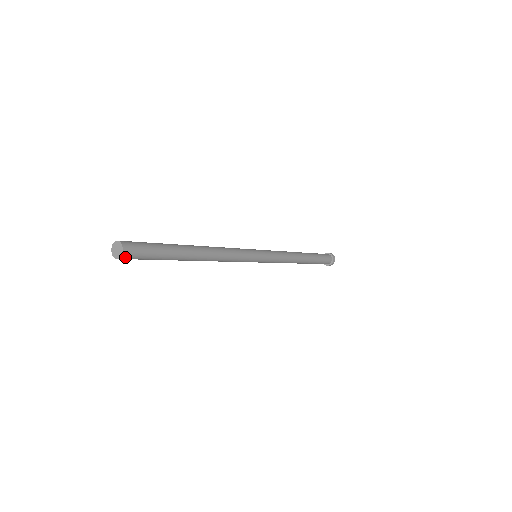
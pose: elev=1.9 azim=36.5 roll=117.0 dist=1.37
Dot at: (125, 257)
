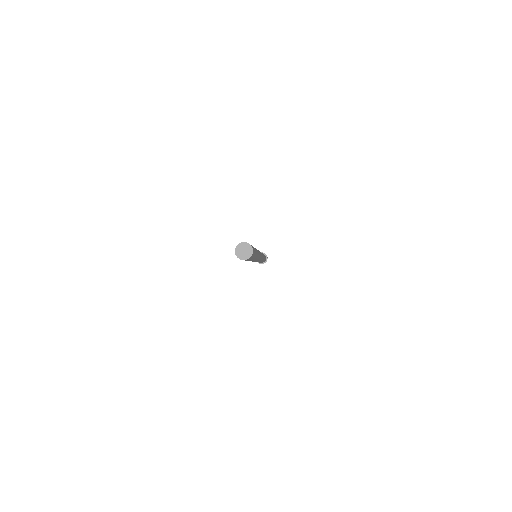
Dot at: (249, 258)
